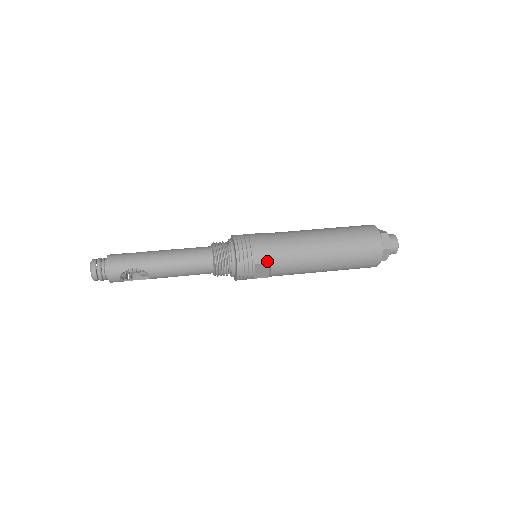
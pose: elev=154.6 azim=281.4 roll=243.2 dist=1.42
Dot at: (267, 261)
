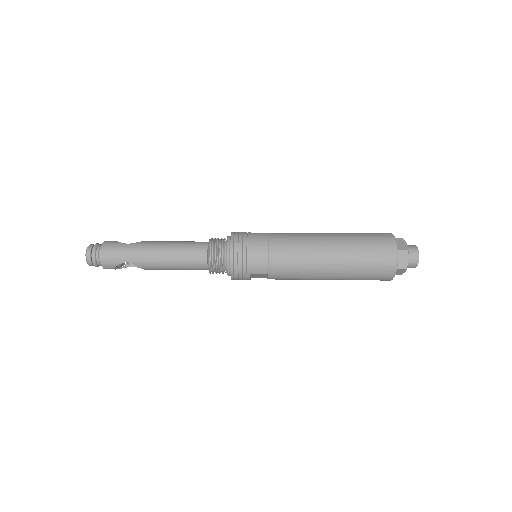
Dot at: (263, 272)
